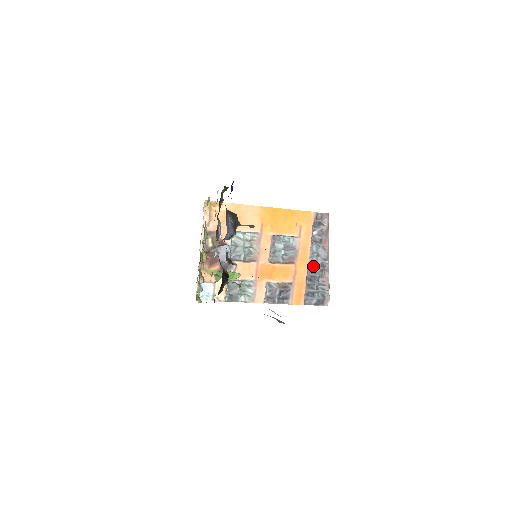
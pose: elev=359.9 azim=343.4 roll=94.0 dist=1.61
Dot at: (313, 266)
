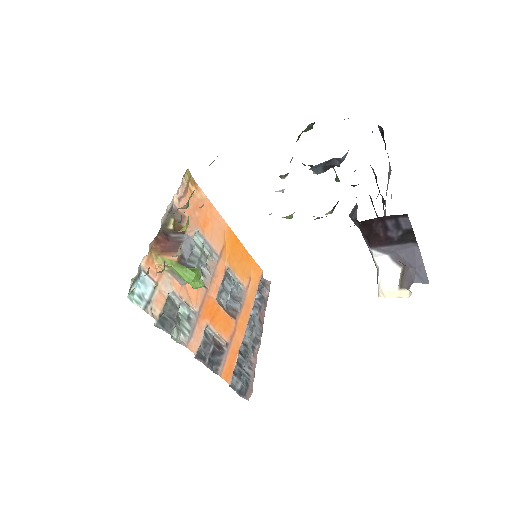
Dot at: (248, 336)
